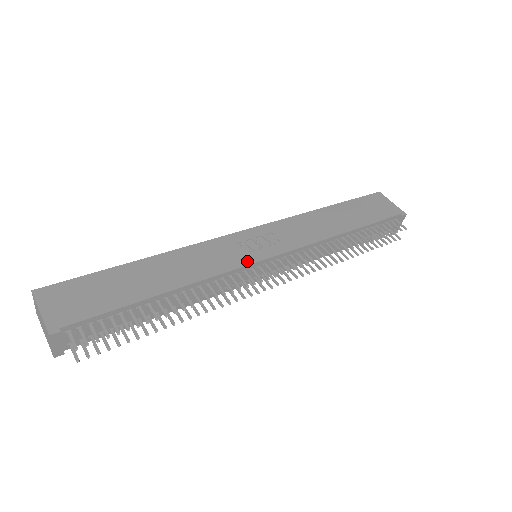
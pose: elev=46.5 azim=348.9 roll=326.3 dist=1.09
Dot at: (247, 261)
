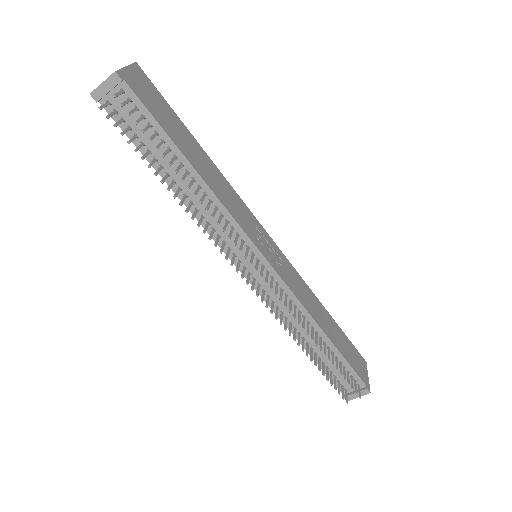
Dot at: (253, 239)
